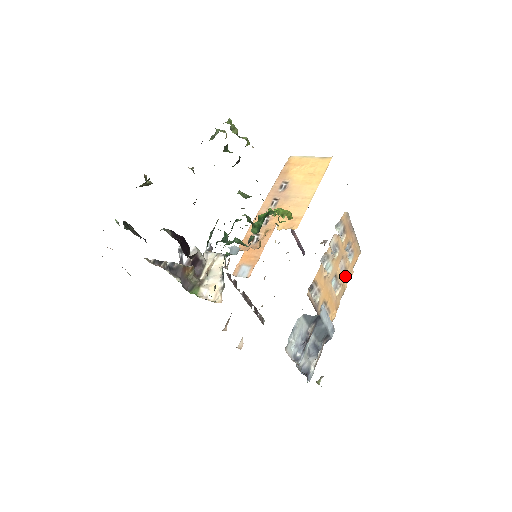
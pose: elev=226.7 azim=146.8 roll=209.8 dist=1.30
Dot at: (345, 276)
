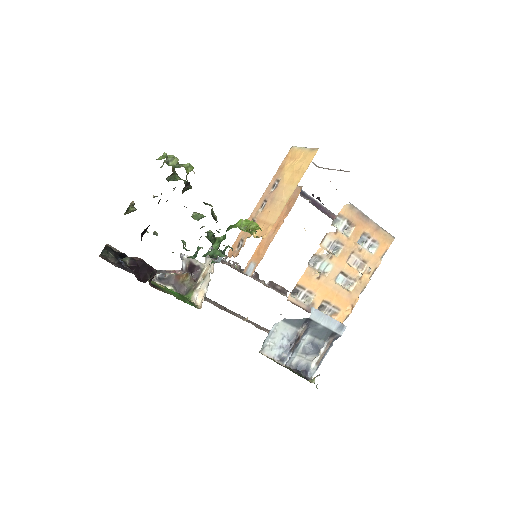
Dot at: (364, 269)
